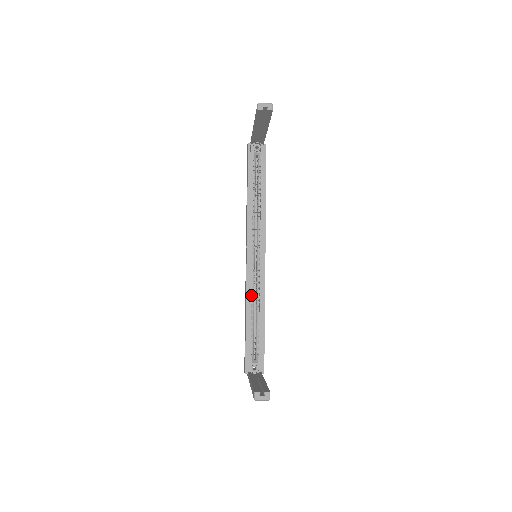
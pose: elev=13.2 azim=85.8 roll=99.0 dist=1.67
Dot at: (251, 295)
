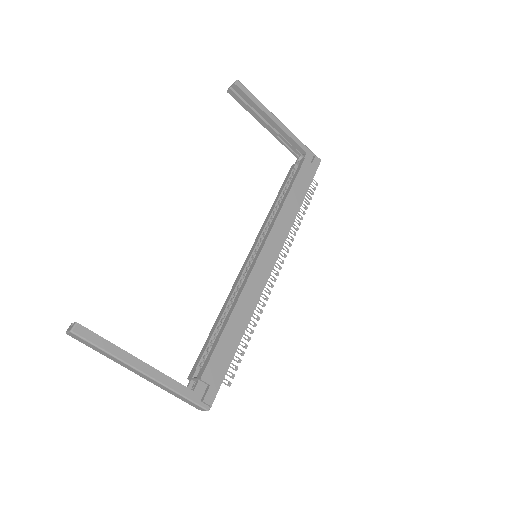
Dot at: (230, 297)
